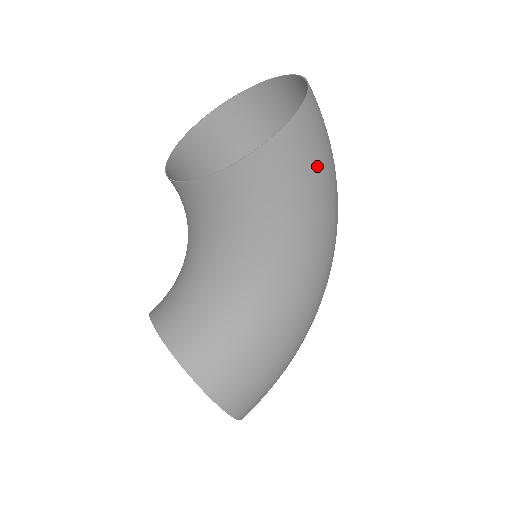
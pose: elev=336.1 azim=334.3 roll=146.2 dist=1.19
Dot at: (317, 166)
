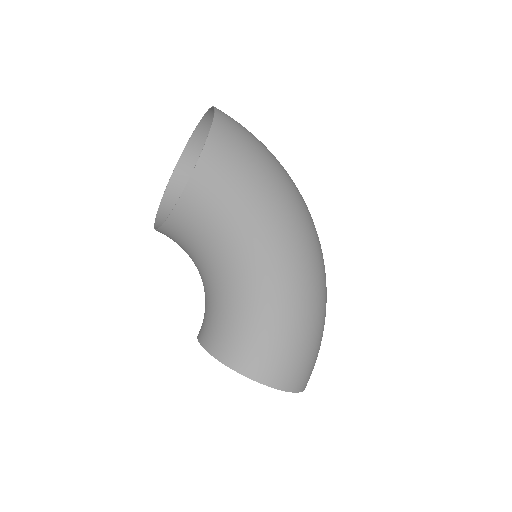
Dot at: (247, 169)
